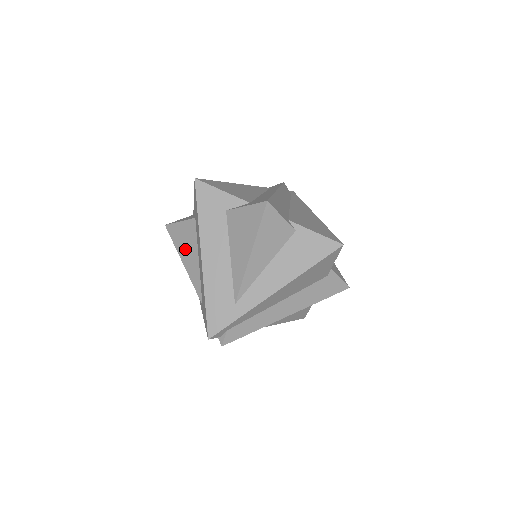
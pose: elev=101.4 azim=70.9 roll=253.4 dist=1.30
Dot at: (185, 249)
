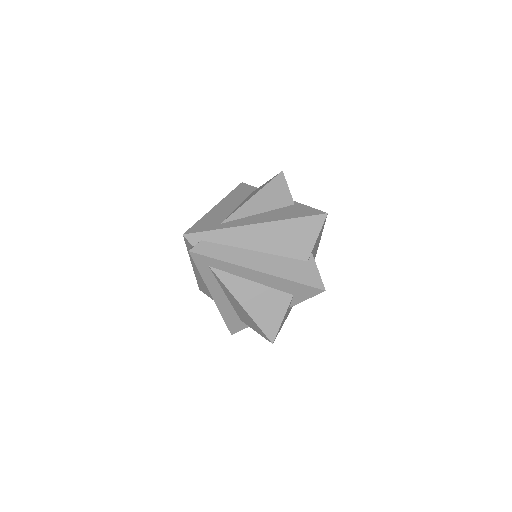
Dot at: occluded
